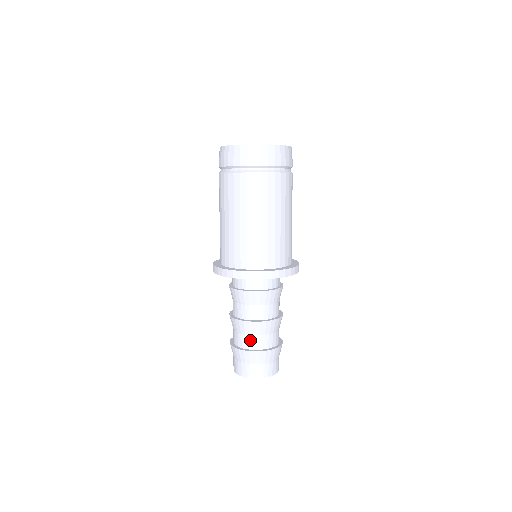
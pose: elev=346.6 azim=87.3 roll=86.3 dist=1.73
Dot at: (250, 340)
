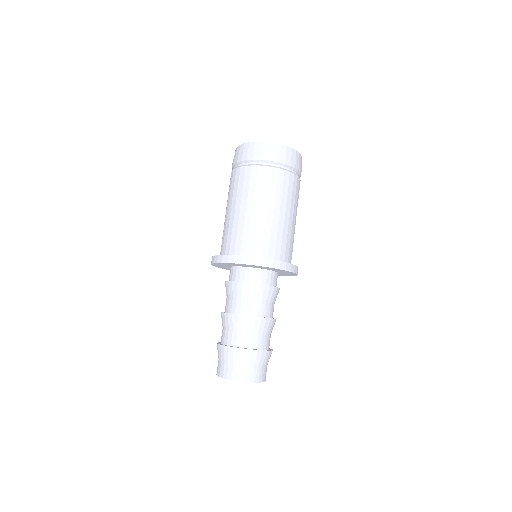
Dot at: (257, 339)
